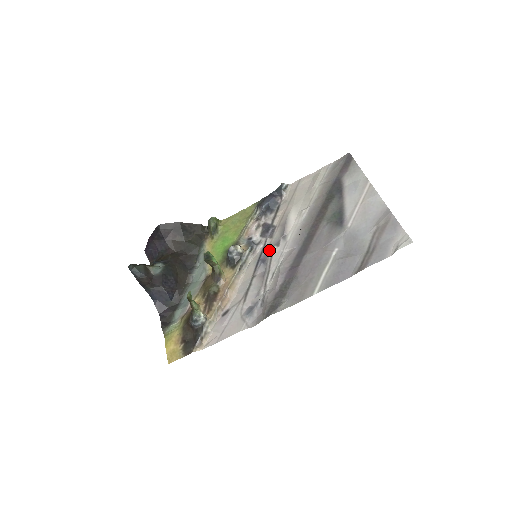
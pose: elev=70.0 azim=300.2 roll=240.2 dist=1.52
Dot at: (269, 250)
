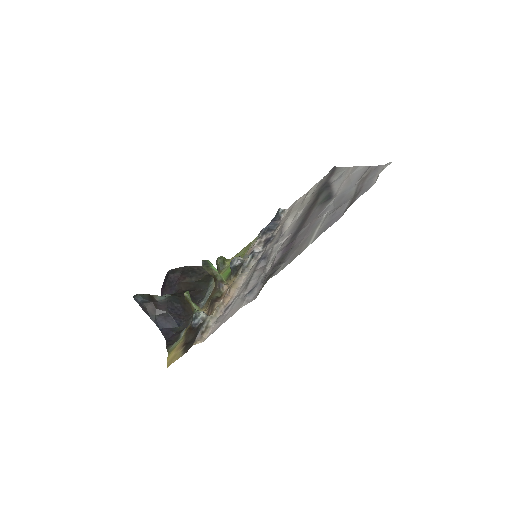
Dot at: (269, 249)
